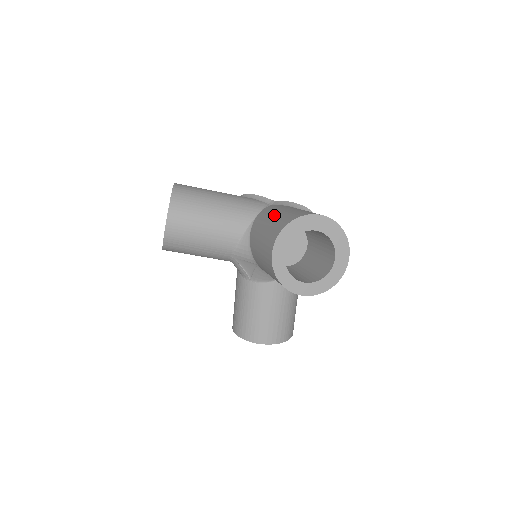
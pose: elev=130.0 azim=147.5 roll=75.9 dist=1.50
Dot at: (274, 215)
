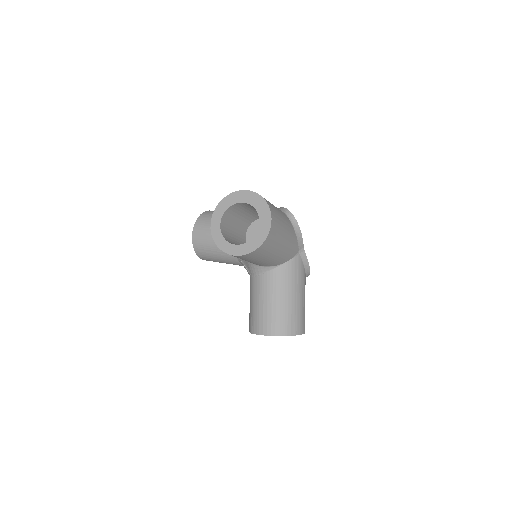
Dot at: occluded
